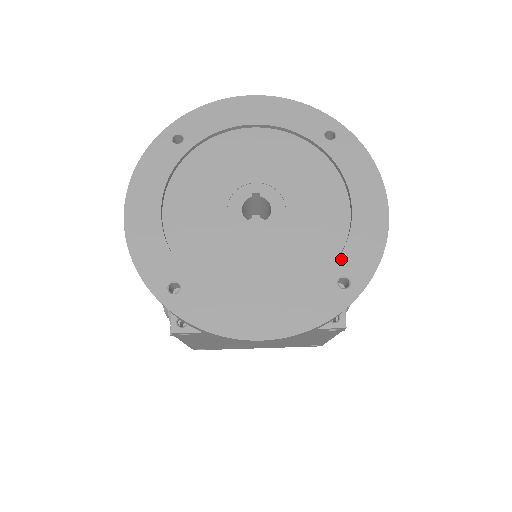
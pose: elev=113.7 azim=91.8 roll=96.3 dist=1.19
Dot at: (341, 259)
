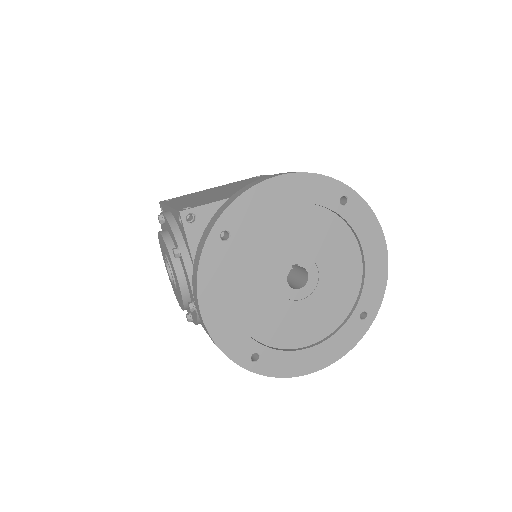
Dot at: (361, 300)
